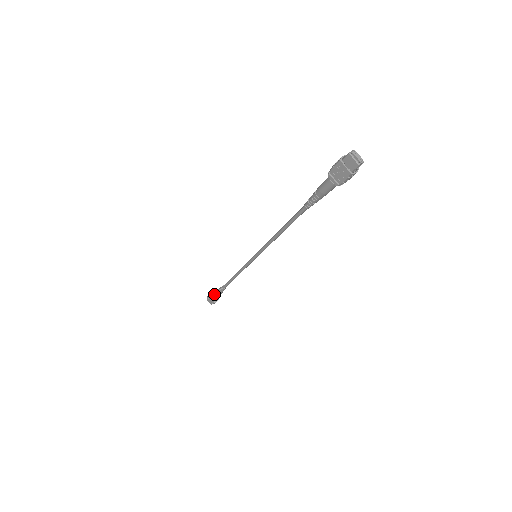
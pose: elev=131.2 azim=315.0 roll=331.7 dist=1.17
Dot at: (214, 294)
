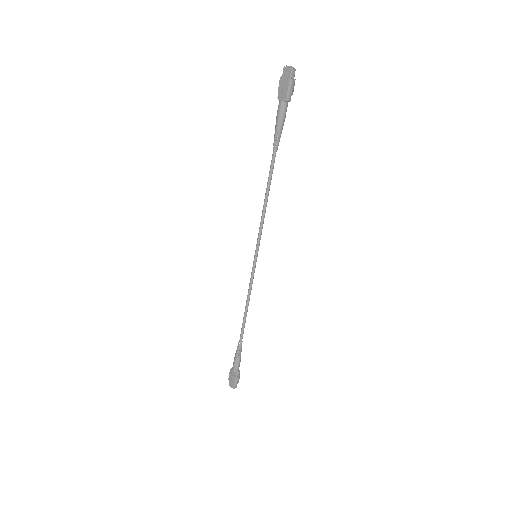
Dot at: (233, 363)
